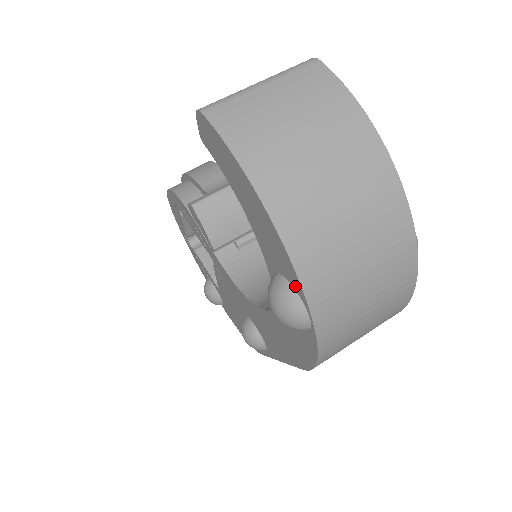
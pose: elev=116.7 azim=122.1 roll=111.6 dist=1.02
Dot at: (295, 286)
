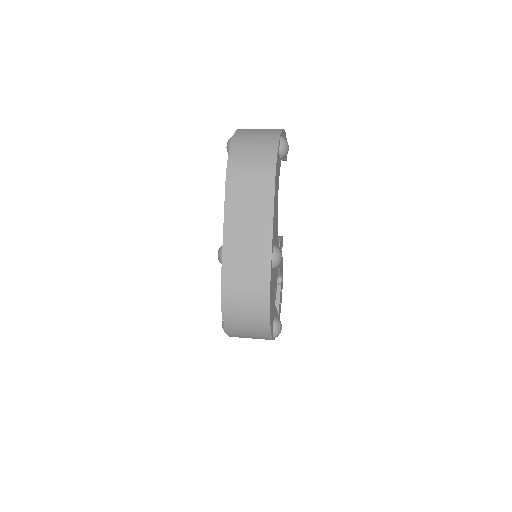
Dot at: occluded
